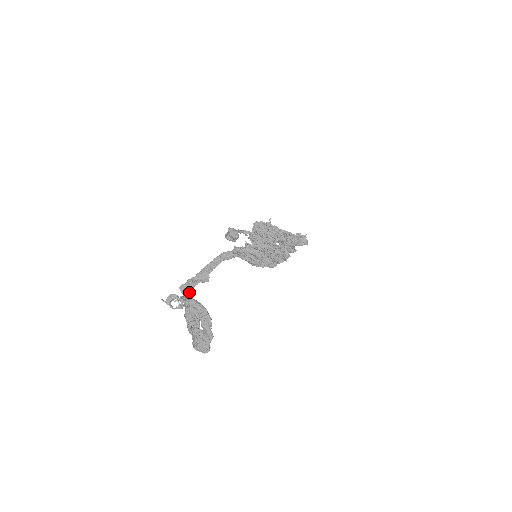
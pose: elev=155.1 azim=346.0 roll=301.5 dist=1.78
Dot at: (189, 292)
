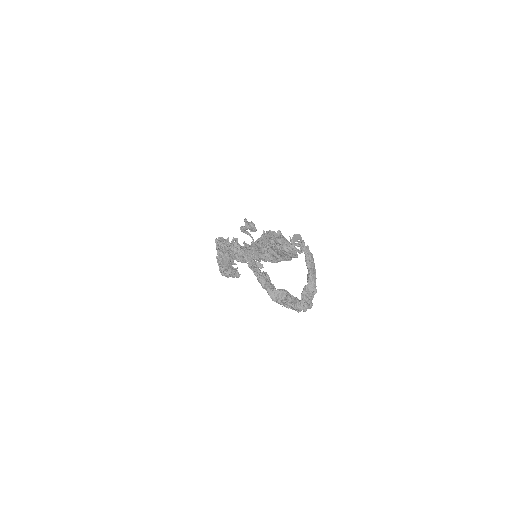
Dot at: (254, 259)
